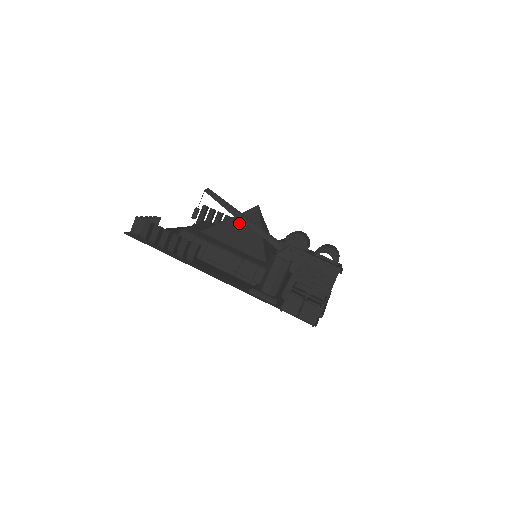
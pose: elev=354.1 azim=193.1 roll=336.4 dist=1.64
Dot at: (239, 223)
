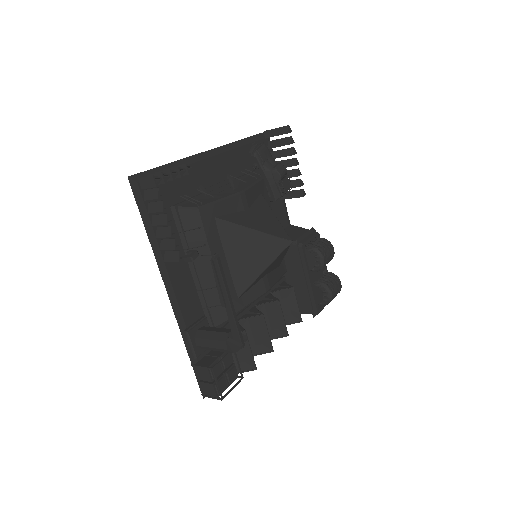
Dot at: (257, 242)
